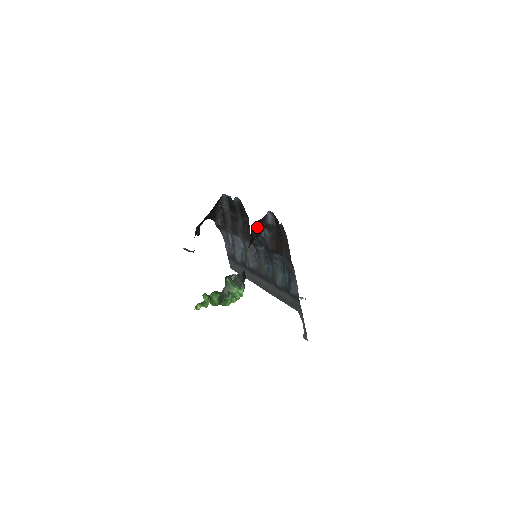
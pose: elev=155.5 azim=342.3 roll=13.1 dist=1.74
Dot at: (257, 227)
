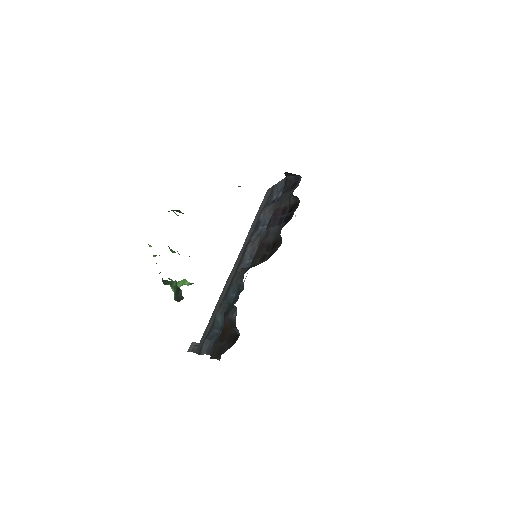
Dot at: occluded
